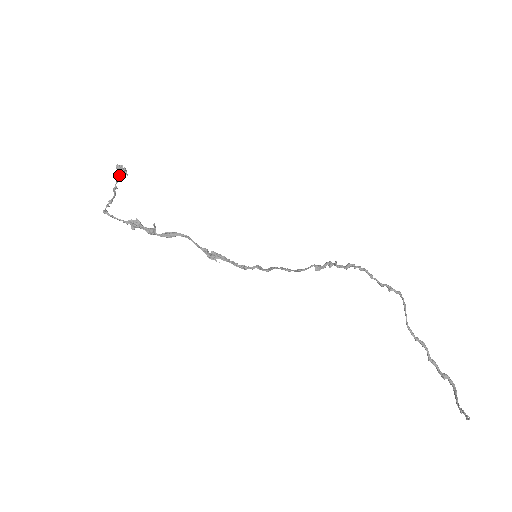
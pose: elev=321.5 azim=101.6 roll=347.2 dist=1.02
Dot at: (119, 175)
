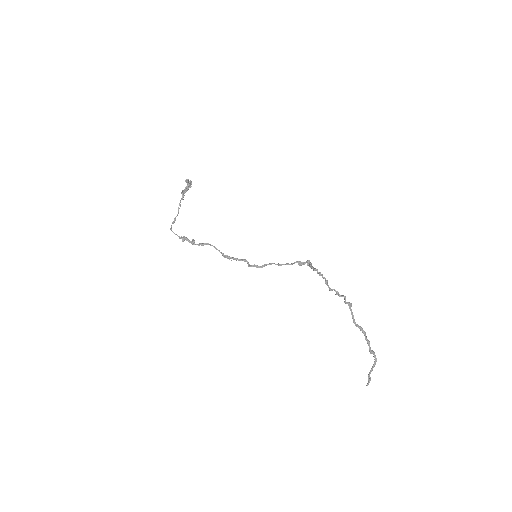
Dot at: (182, 195)
